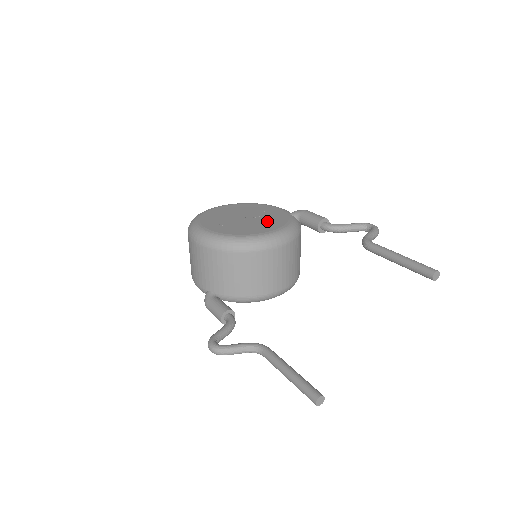
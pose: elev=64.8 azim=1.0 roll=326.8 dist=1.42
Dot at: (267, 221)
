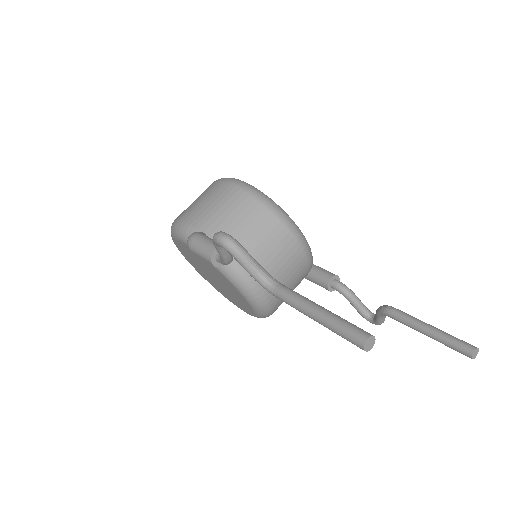
Dot at: occluded
